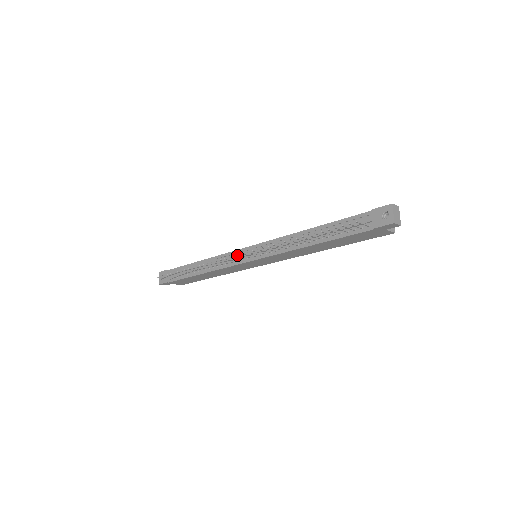
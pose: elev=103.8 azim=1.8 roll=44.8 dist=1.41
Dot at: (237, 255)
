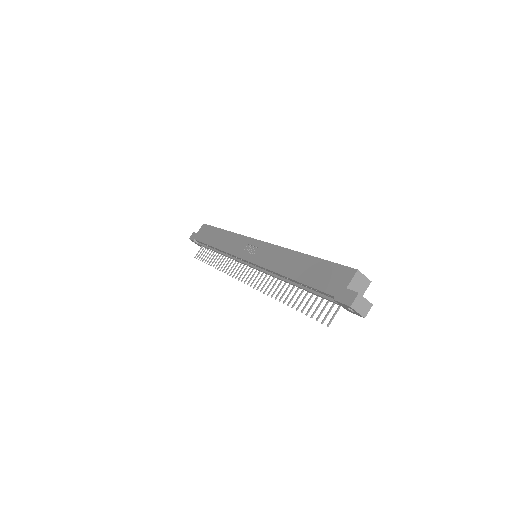
Dot at: occluded
